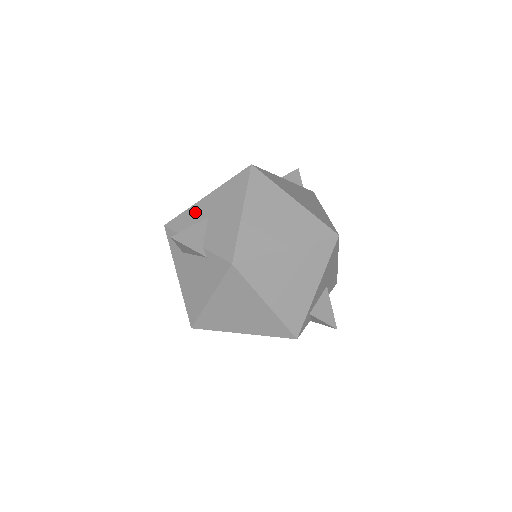
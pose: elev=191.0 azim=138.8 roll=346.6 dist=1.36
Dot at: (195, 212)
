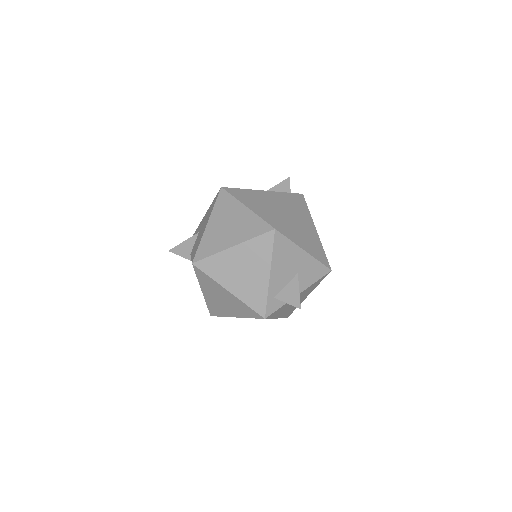
Dot at: (197, 230)
